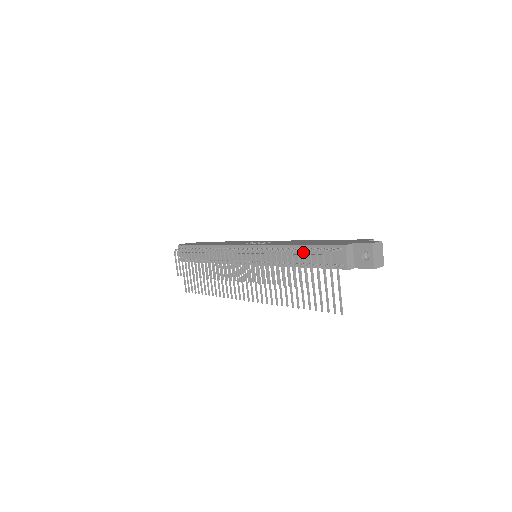
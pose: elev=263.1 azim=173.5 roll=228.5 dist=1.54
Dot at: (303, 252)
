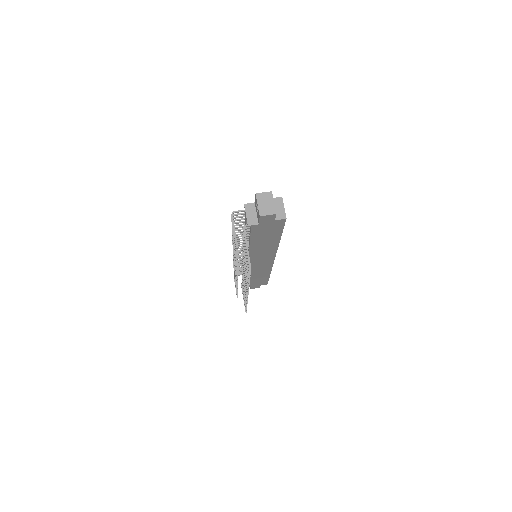
Dot at: occluded
